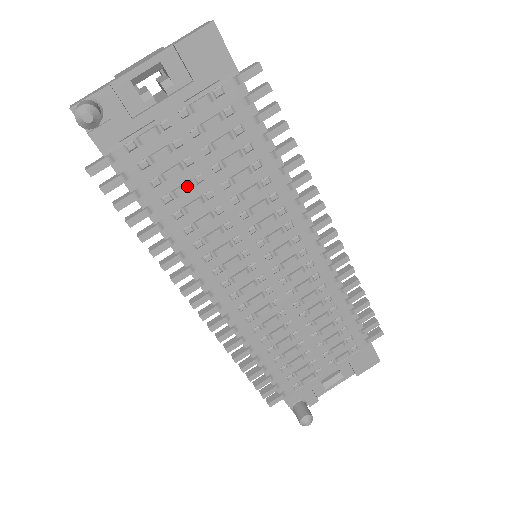
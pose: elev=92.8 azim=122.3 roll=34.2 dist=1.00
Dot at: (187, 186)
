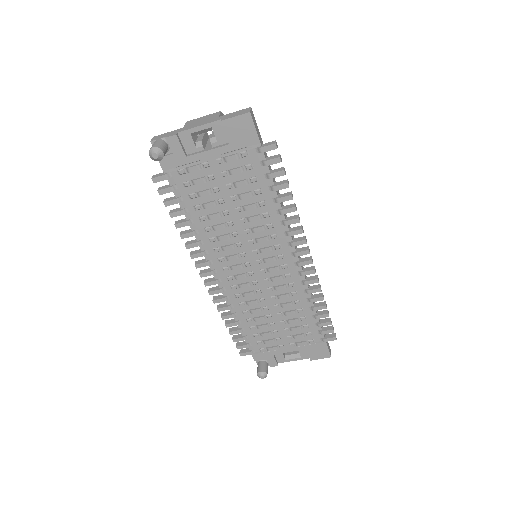
Dot at: (212, 204)
